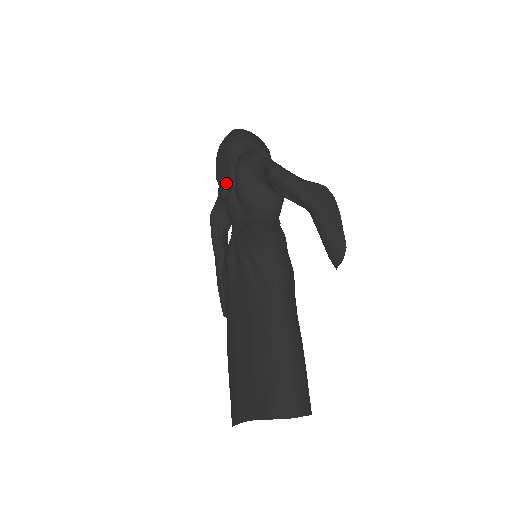
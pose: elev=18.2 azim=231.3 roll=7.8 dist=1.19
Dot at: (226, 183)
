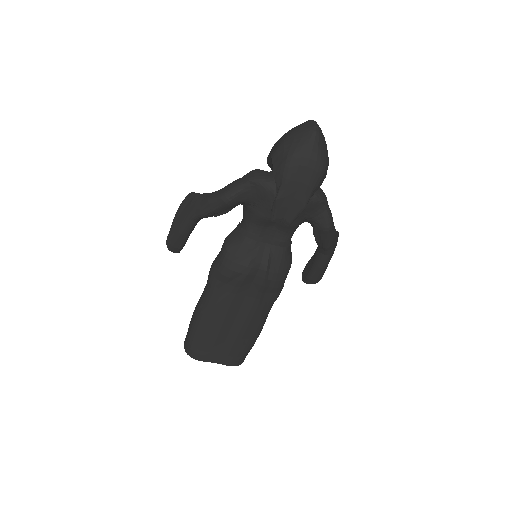
Dot at: (286, 215)
